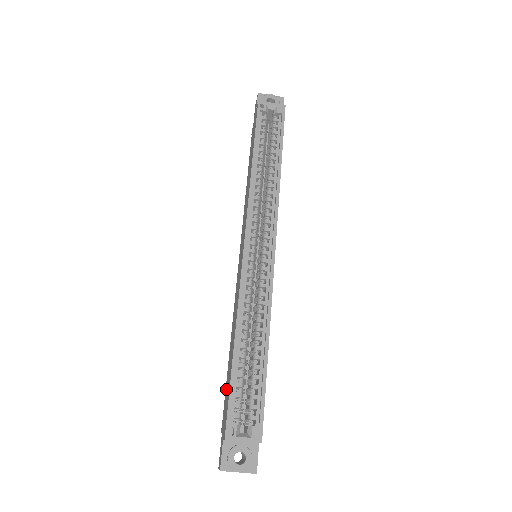
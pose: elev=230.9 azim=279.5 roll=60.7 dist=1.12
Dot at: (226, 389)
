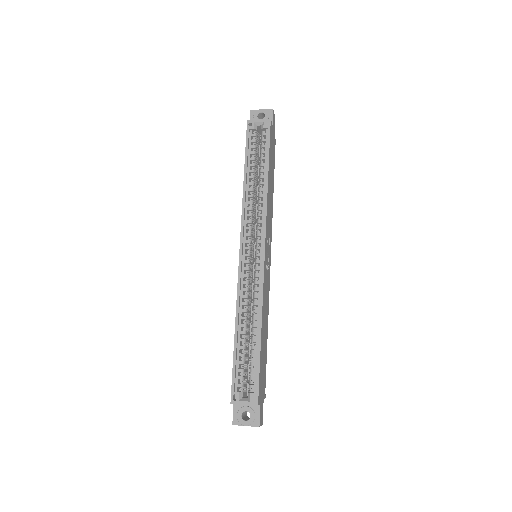
Dot at: occluded
